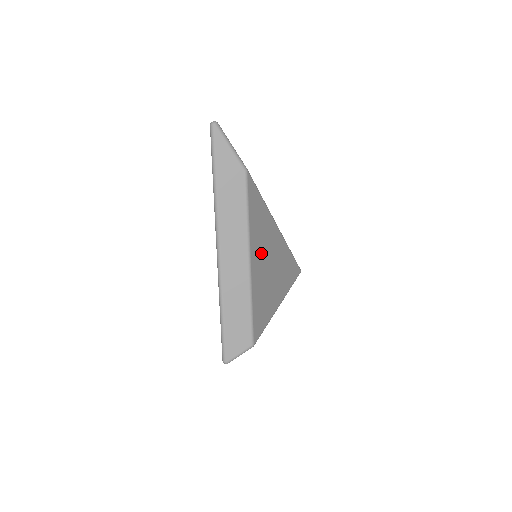
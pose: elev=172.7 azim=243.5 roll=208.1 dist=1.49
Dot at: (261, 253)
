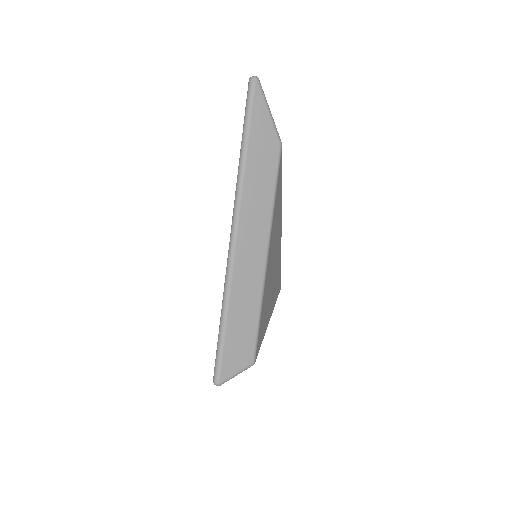
Dot at: (272, 250)
